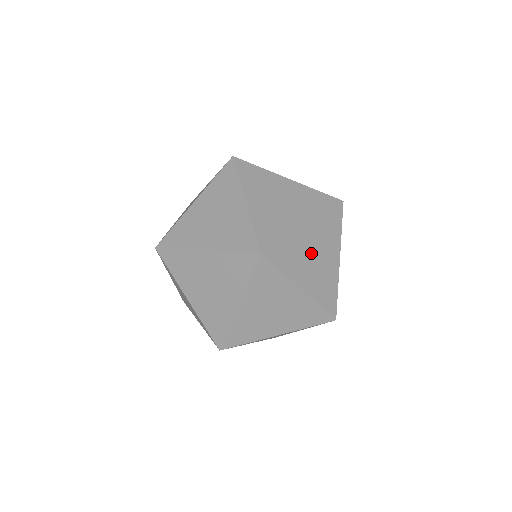
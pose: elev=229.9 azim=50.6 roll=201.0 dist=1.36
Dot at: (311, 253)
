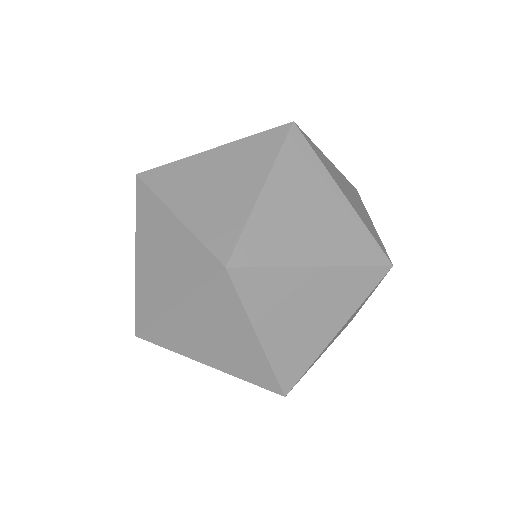
Dot at: (297, 324)
